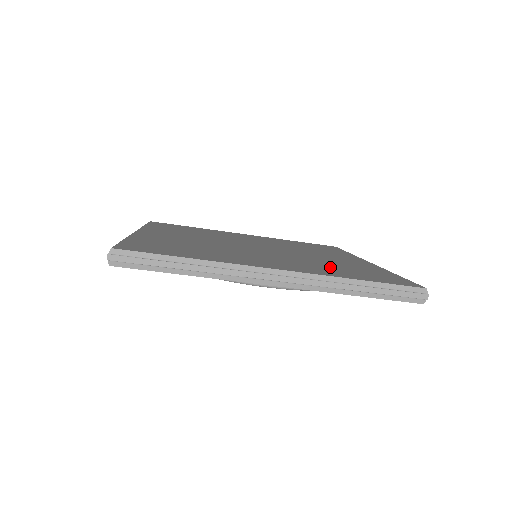
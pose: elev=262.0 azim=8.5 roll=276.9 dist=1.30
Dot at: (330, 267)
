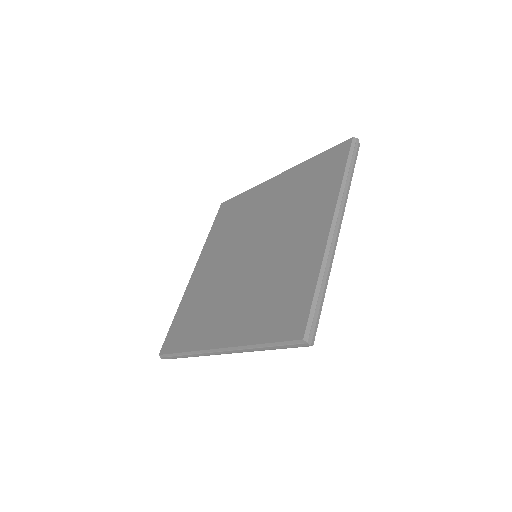
Dot at: (264, 302)
